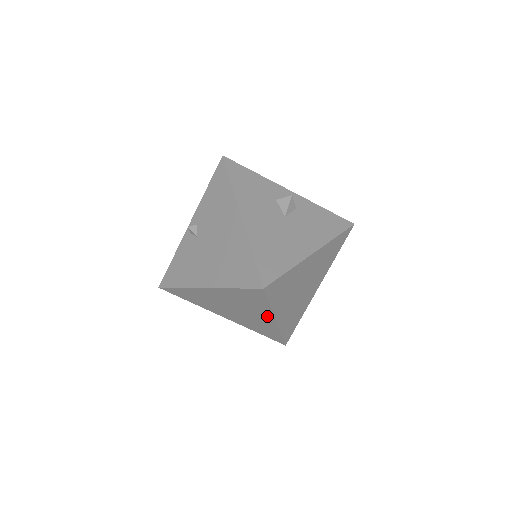
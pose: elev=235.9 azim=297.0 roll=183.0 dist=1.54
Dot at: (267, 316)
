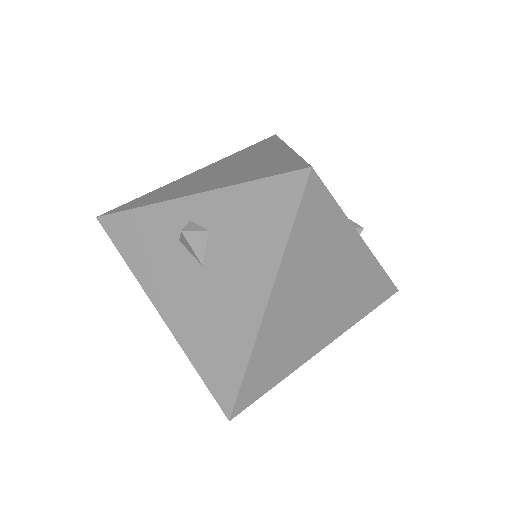
Dot at: occluded
